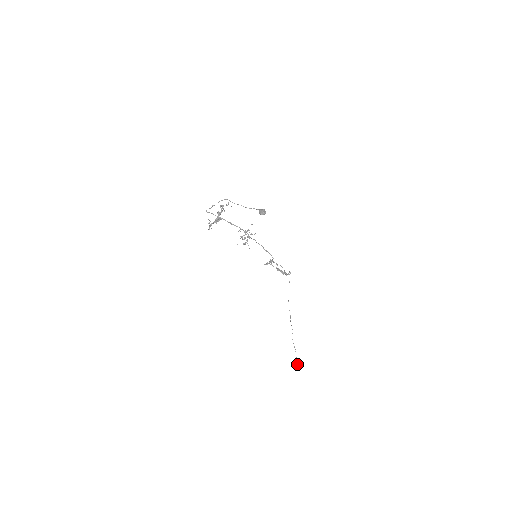
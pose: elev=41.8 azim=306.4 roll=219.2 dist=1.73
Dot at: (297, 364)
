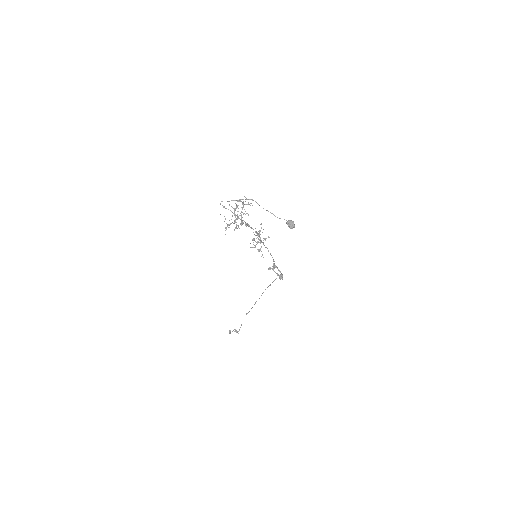
Dot at: (229, 331)
